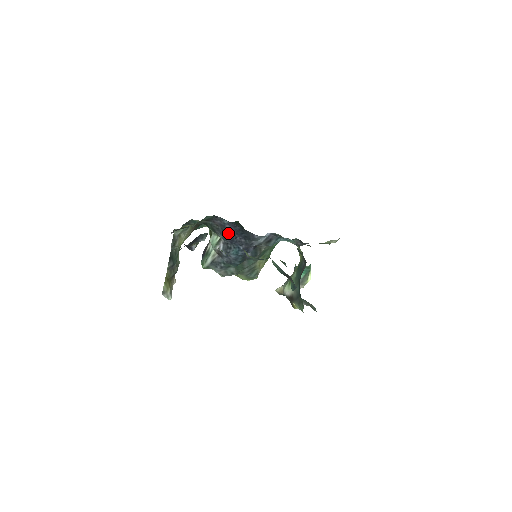
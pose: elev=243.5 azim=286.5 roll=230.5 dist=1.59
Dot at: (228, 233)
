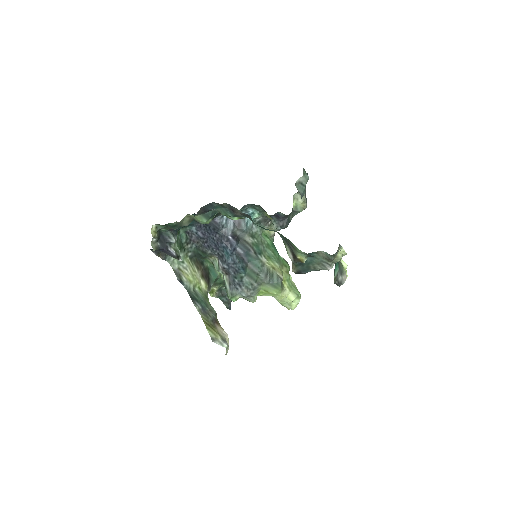
Dot at: (208, 241)
